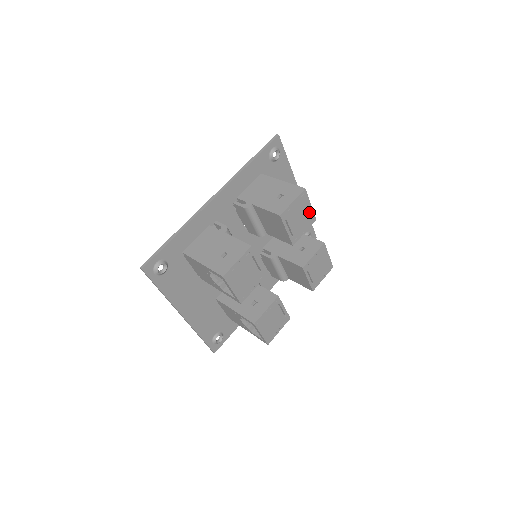
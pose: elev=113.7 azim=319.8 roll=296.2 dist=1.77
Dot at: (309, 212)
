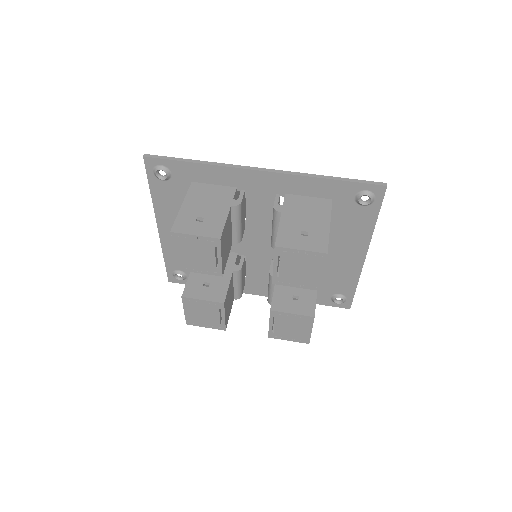
Dot at: (316, 276)
